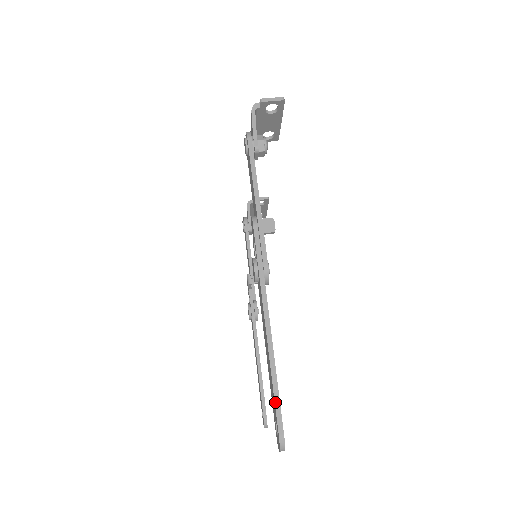
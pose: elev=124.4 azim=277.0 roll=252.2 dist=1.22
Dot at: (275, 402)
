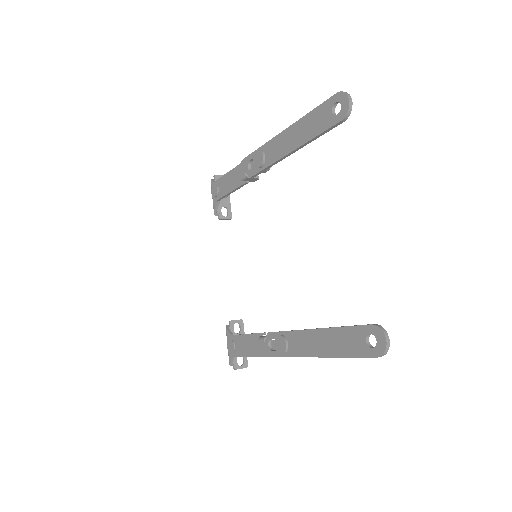
Dot at: (320, 105)
